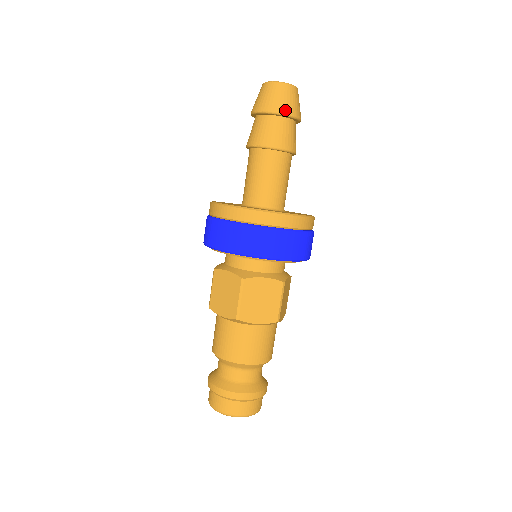
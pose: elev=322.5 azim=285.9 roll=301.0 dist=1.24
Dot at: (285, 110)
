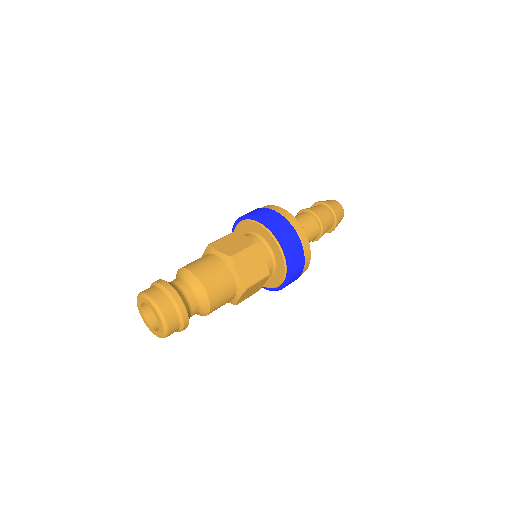
Dot at: (325, 202)
